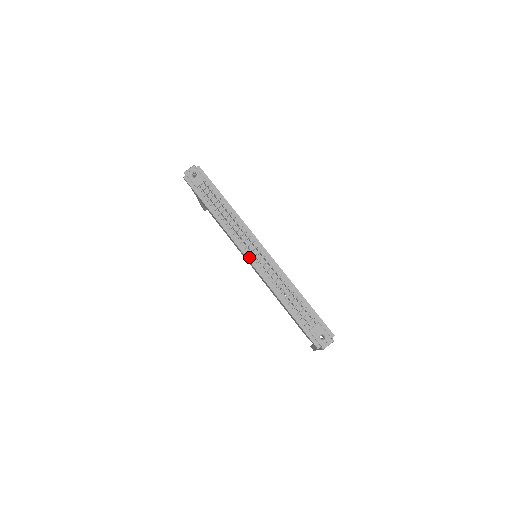
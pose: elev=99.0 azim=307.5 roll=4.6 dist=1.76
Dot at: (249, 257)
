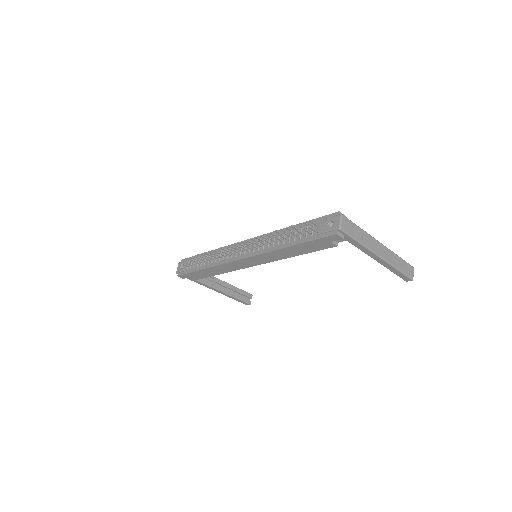
Dot at: (242, 257)
